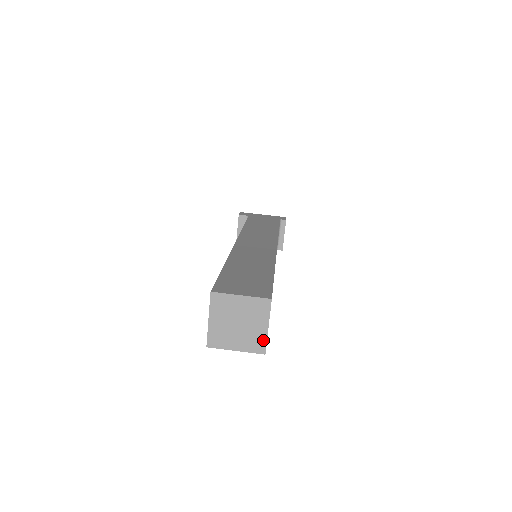
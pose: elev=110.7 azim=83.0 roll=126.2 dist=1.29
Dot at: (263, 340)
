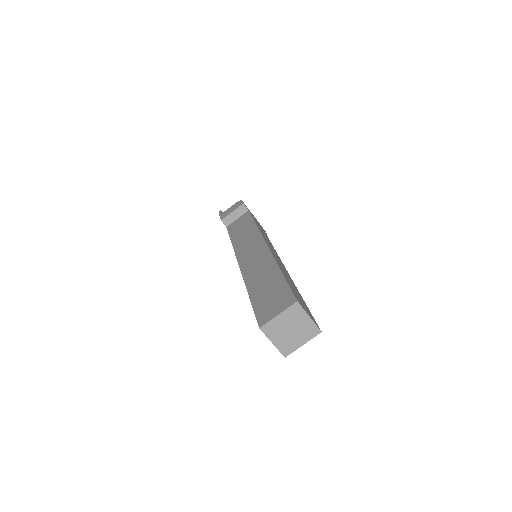
Dot at: (293, 349)
